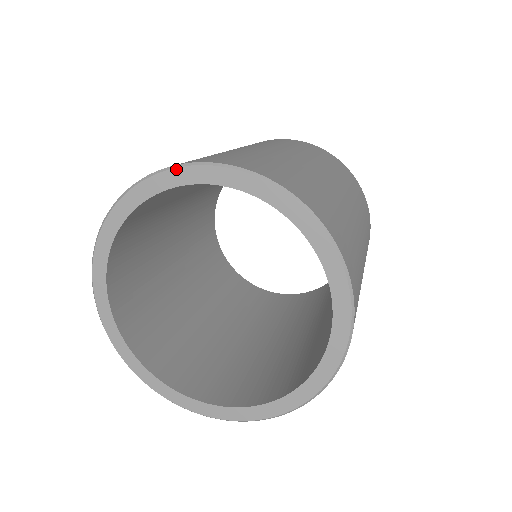
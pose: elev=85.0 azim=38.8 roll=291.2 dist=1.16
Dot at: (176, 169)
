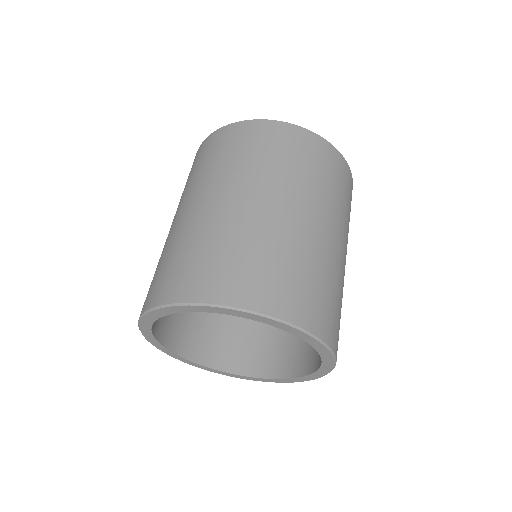
Dot at: (170, 307)
